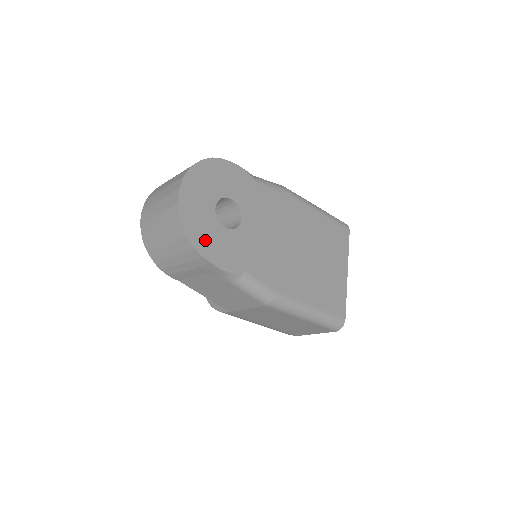
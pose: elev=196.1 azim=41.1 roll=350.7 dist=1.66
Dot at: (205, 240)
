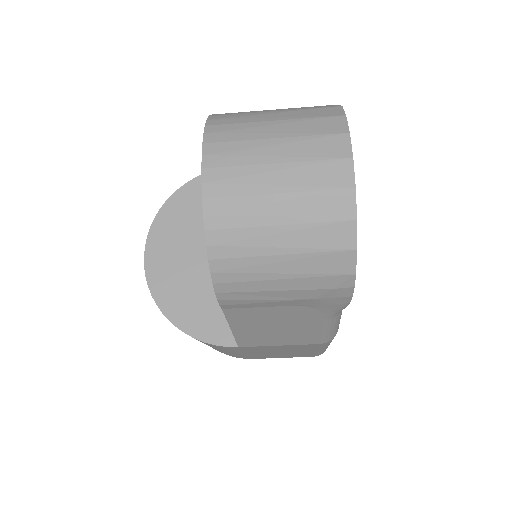
Dot at: occluded
